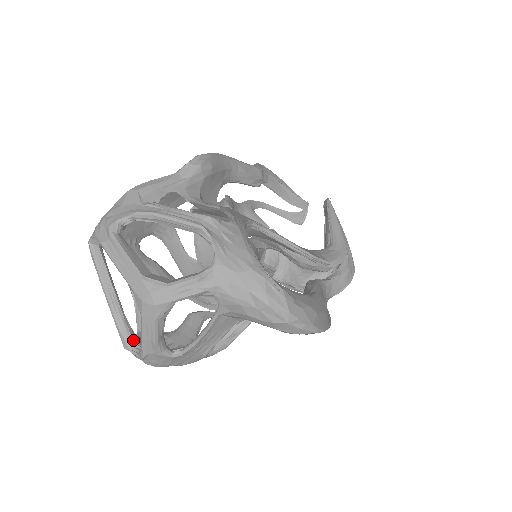
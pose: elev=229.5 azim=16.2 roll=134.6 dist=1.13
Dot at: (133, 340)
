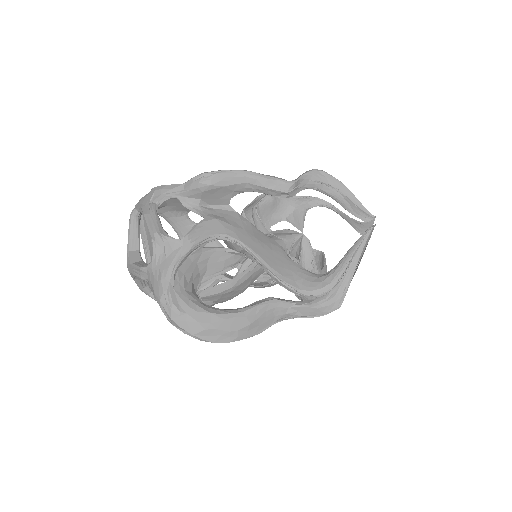
Dot at: occluded
